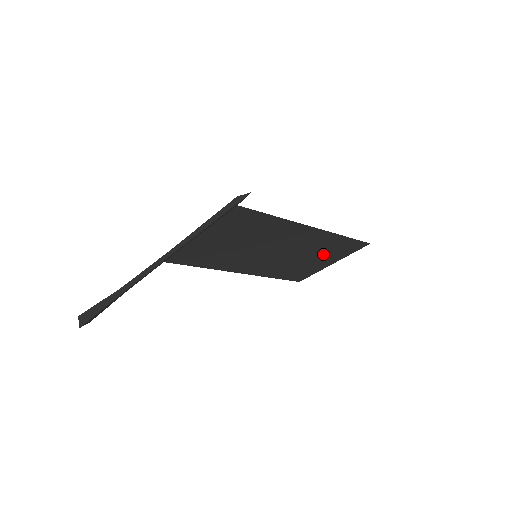
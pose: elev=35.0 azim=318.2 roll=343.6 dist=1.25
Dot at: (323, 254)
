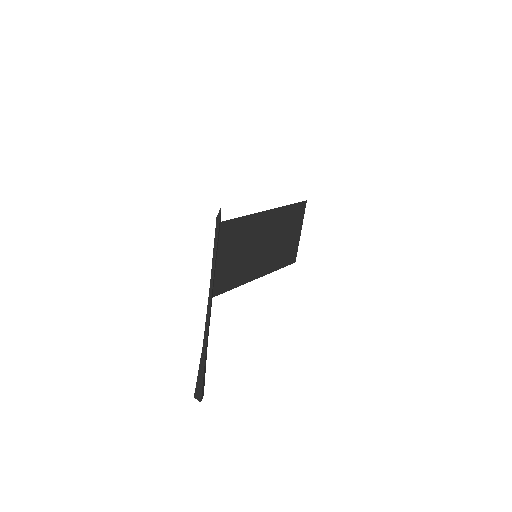
Dot at: (289, 228)
